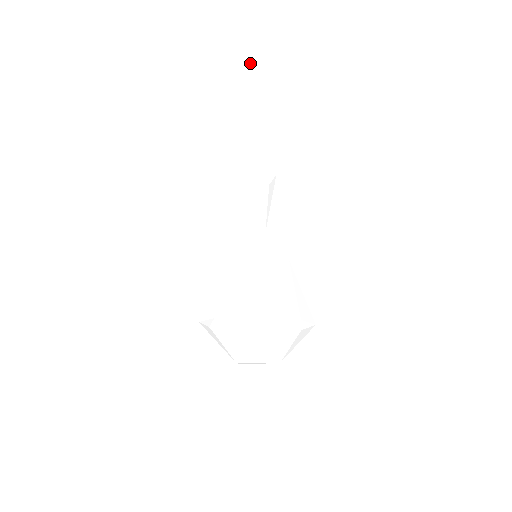
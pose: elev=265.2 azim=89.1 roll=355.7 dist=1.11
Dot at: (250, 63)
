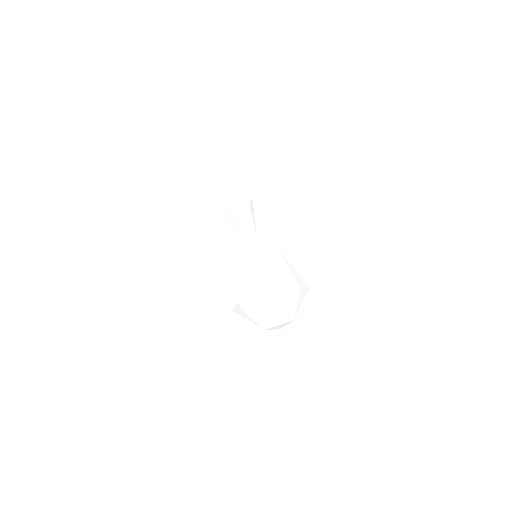
Dot at: (213, 133)
